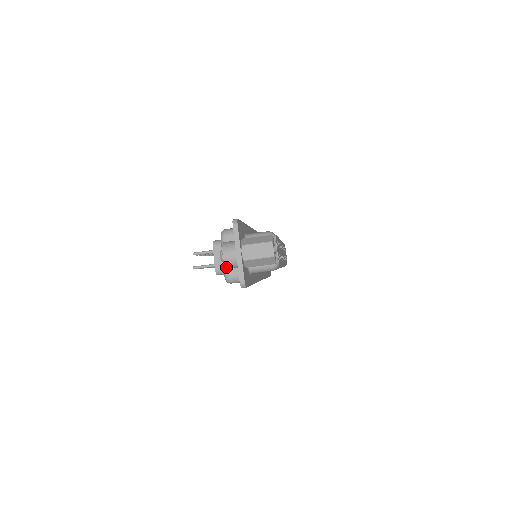
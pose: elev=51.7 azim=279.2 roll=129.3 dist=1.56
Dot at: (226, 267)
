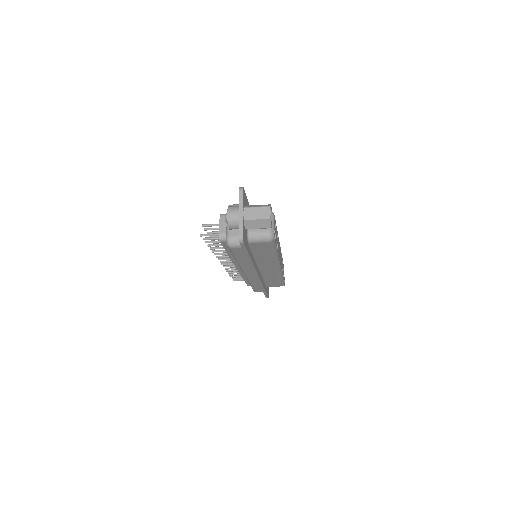
Dot at: (229, 225)
